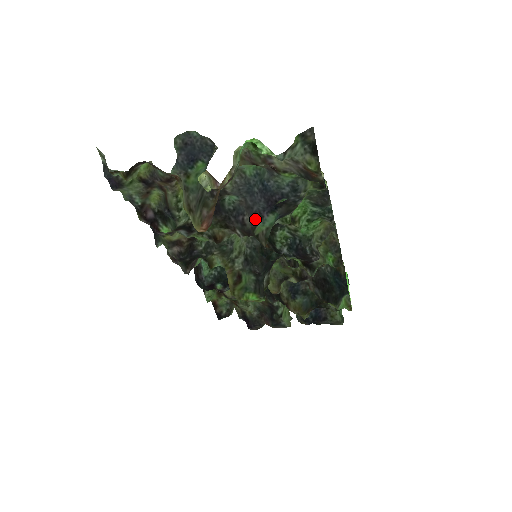
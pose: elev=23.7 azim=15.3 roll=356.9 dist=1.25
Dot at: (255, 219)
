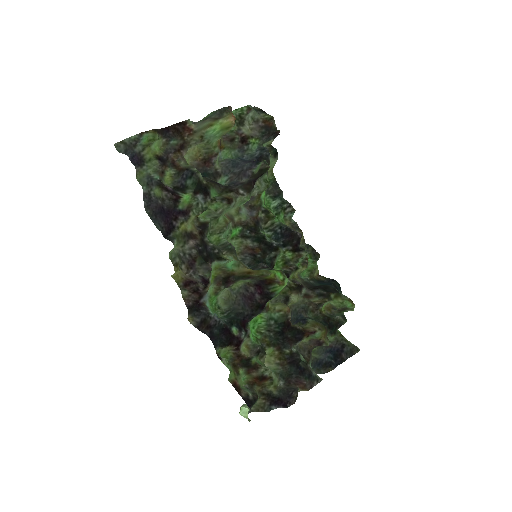
Dot at: (249, 171)
